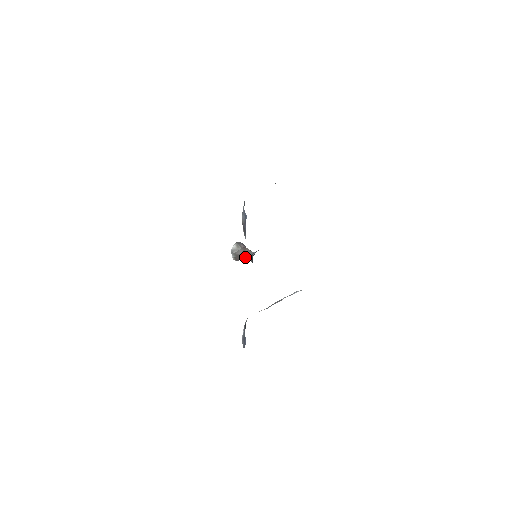
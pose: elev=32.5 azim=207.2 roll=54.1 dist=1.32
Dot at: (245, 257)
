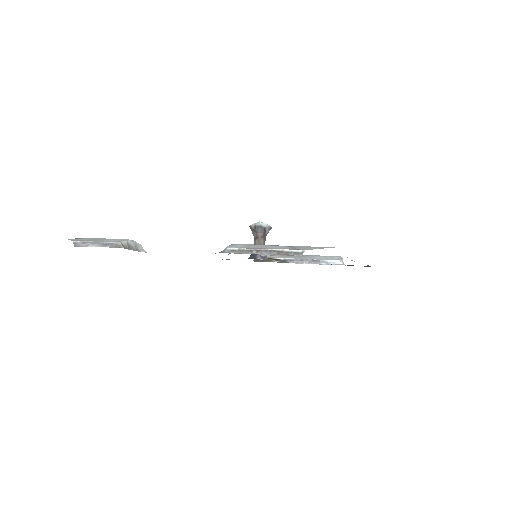
Dot at: (254, 243)
